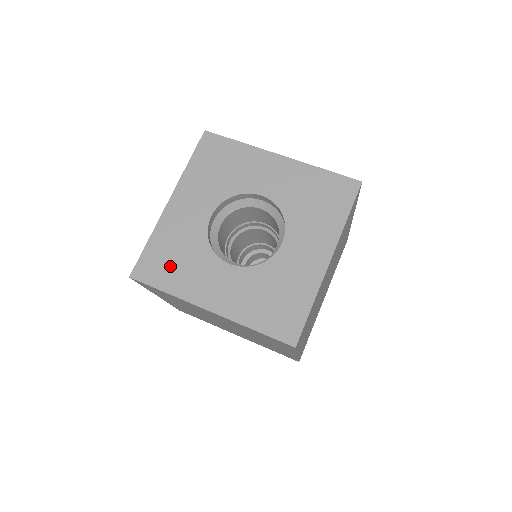
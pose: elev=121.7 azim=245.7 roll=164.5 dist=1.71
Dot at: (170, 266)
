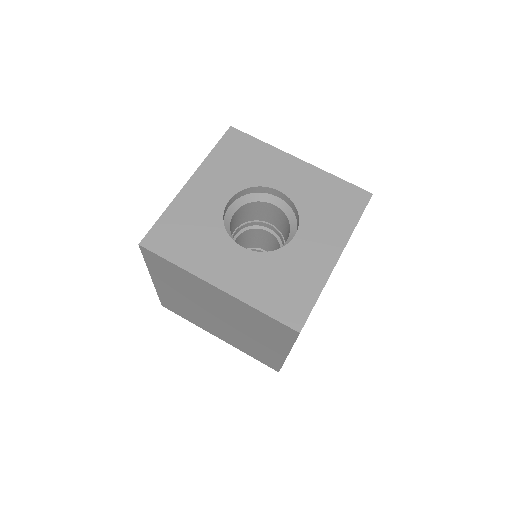
Dot at: (182, 240)
